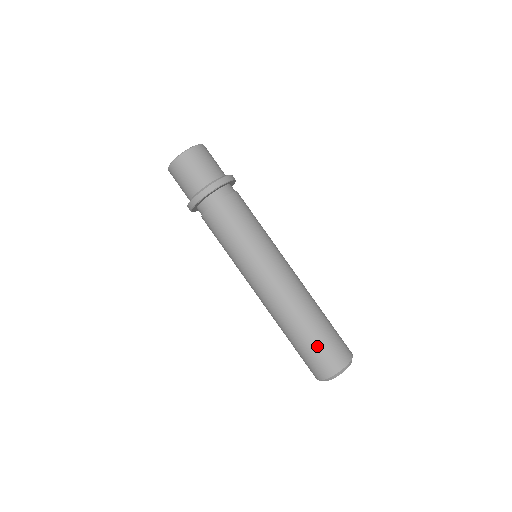
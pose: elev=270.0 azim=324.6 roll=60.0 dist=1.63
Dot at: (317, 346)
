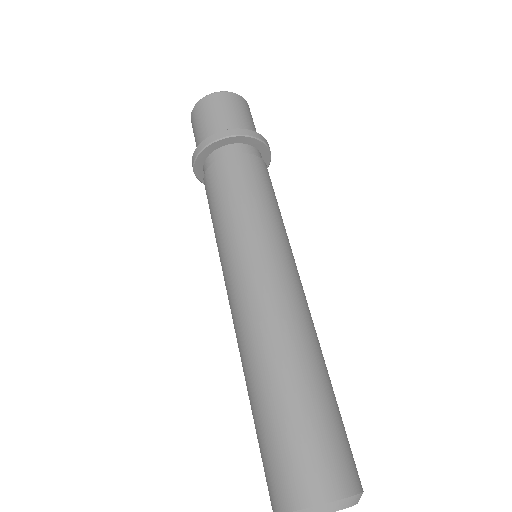
Dot at: (338, 420)
